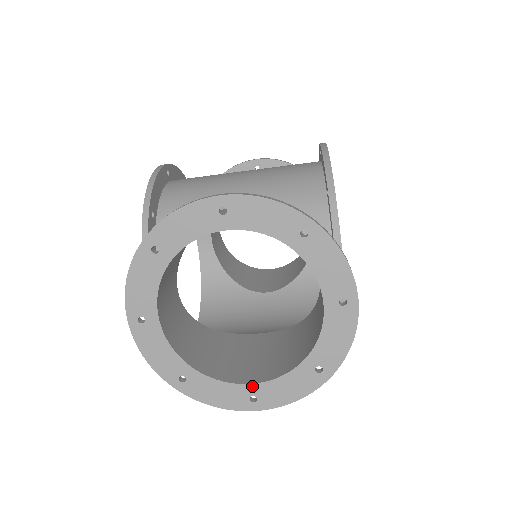
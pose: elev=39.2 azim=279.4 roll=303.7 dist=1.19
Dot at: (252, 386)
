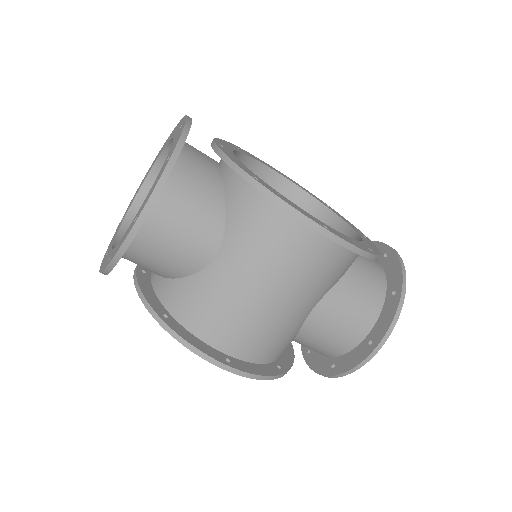
Dot at: (137, 214)
